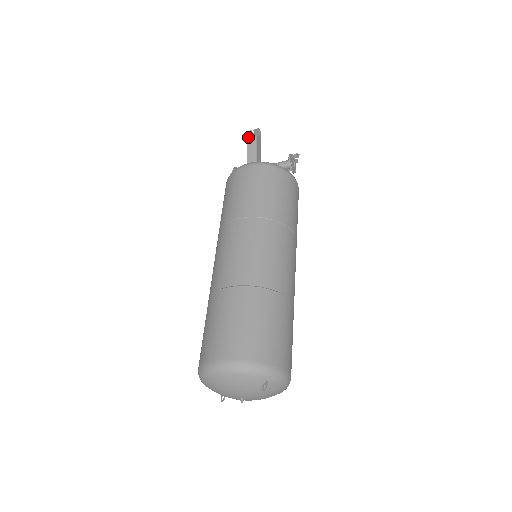
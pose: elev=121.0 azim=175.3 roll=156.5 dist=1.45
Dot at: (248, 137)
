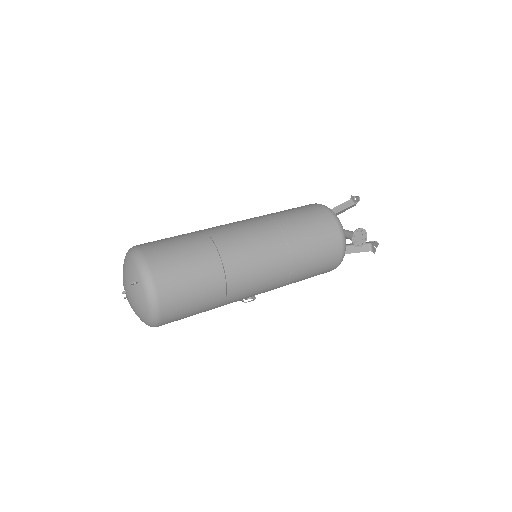
Dot at: (349, 200)
